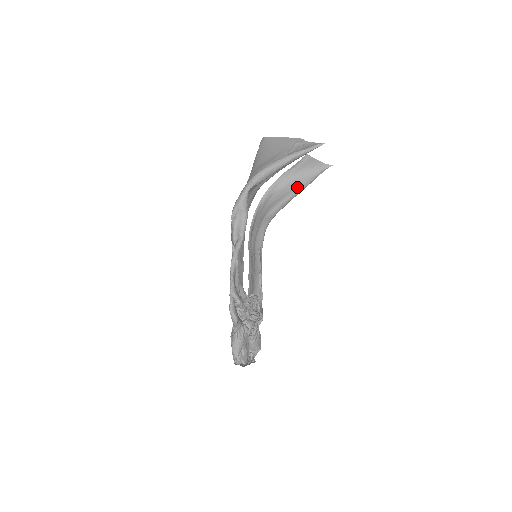
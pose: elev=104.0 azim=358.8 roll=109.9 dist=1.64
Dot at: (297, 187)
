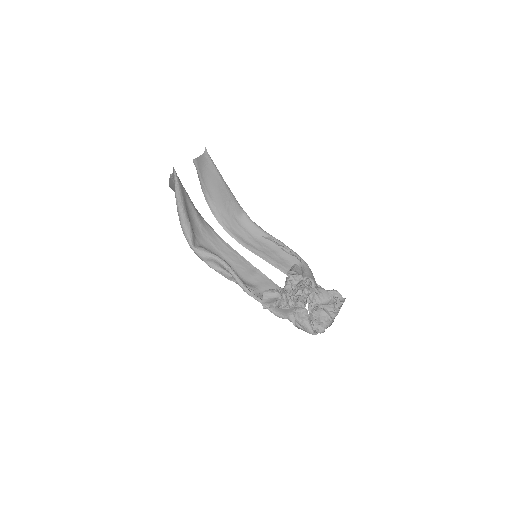
Dot at: (217, 184)
